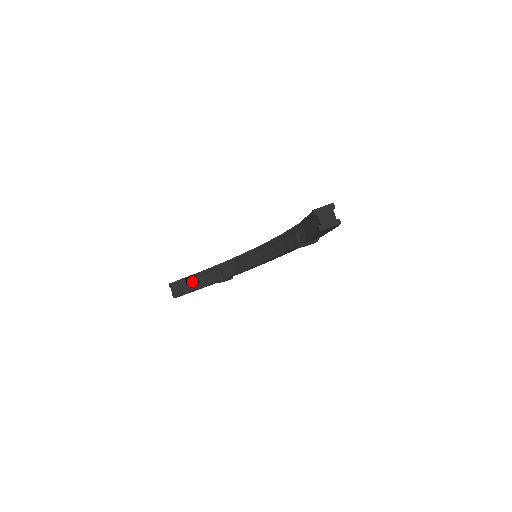
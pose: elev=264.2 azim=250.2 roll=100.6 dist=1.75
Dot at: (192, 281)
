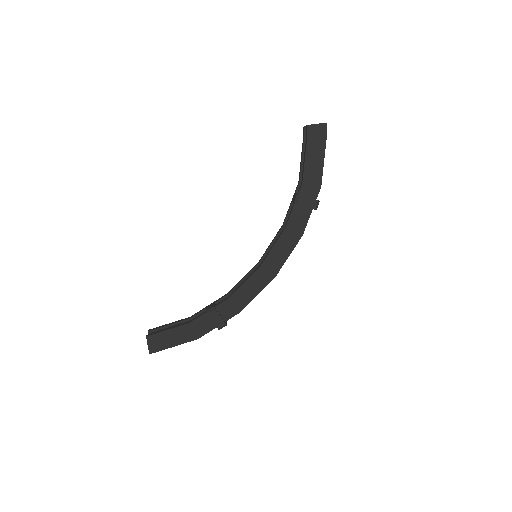
Dot at: occluded
